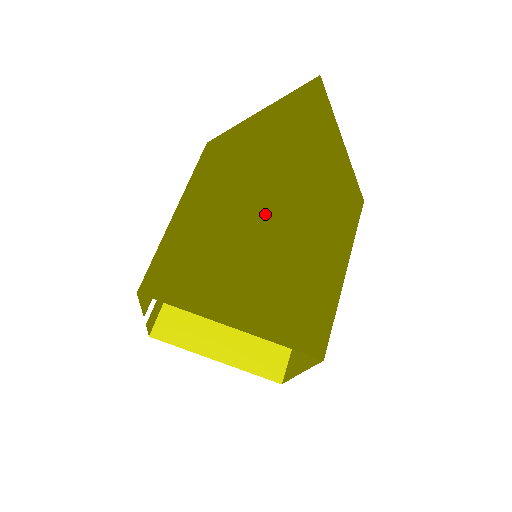
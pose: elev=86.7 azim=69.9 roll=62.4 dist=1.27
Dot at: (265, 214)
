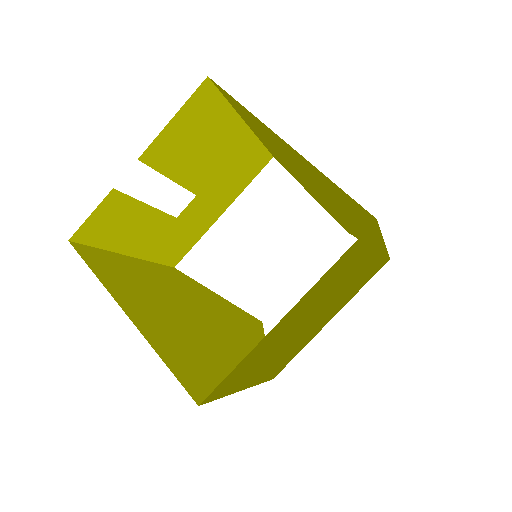
Dot at: (314, 186)
